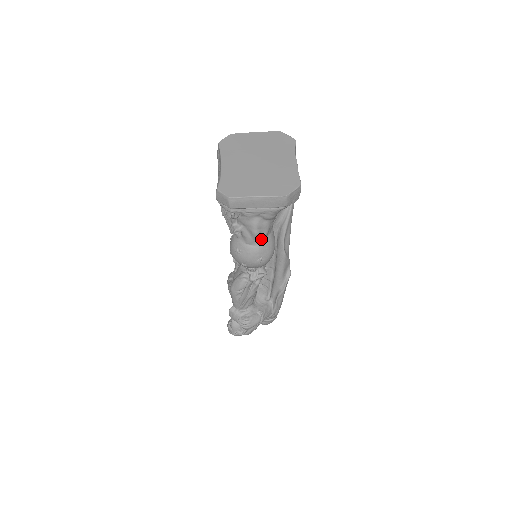
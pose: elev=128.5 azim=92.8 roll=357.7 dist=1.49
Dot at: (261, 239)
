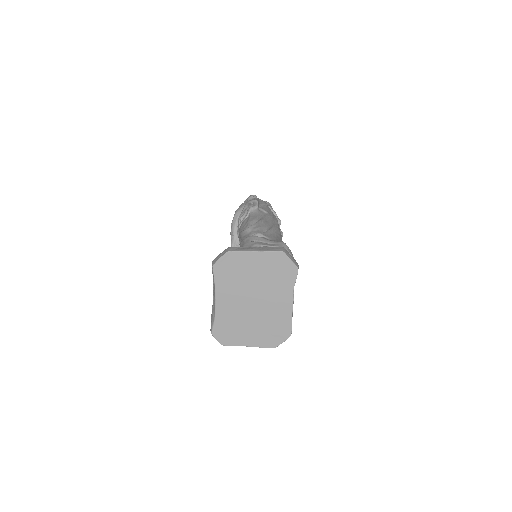
Dot at: occluded
